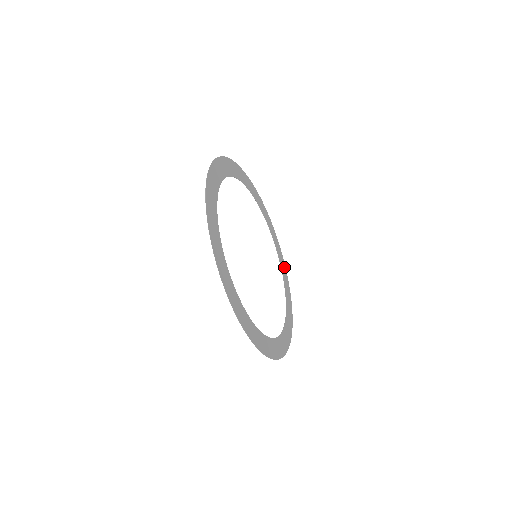
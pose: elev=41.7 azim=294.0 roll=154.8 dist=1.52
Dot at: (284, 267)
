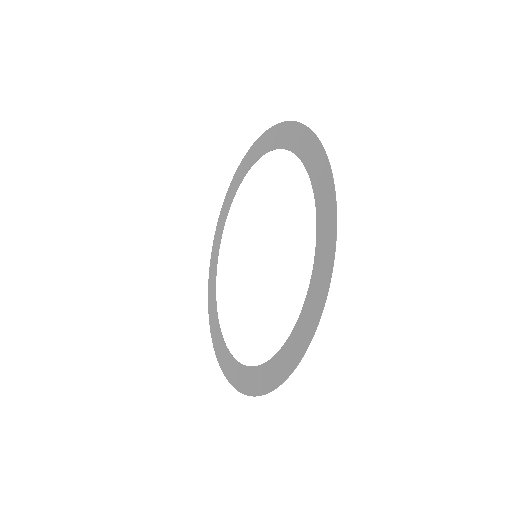
Dot at: (213, 255)
